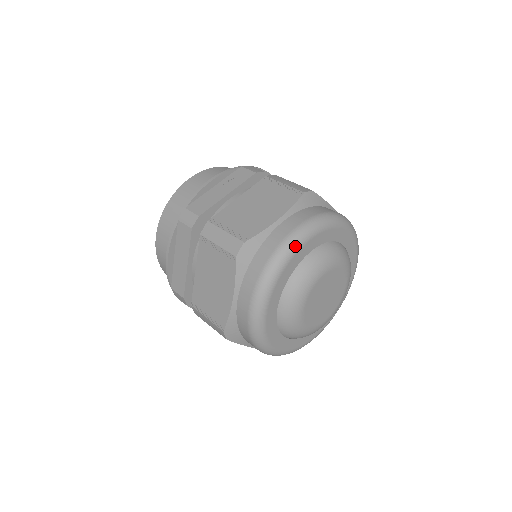
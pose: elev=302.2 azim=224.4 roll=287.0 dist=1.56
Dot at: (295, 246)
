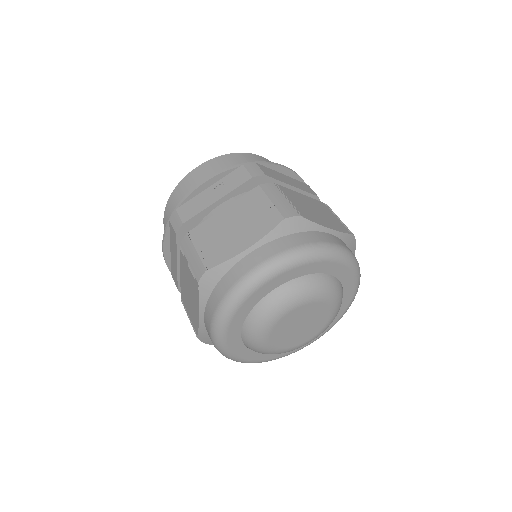
Dot at: (255, 284)
